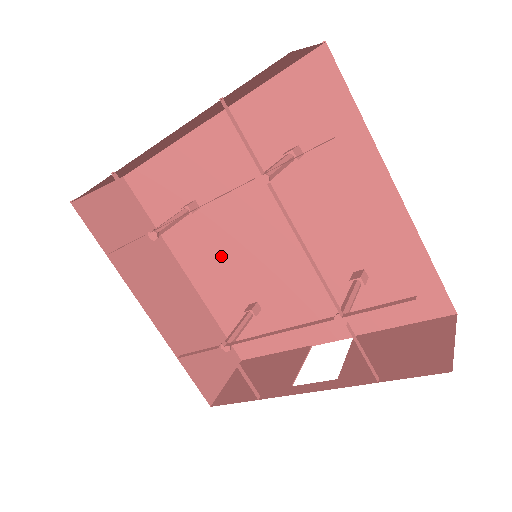
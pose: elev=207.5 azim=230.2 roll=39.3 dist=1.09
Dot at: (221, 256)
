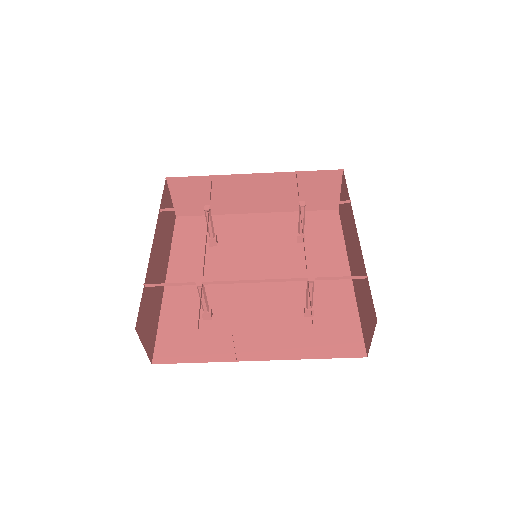
Dot at: (208, 276)
